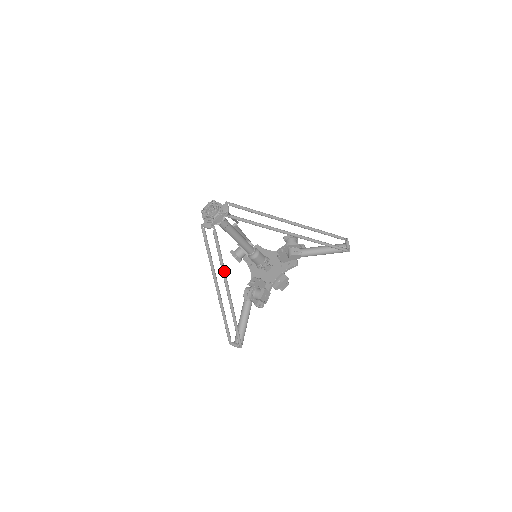
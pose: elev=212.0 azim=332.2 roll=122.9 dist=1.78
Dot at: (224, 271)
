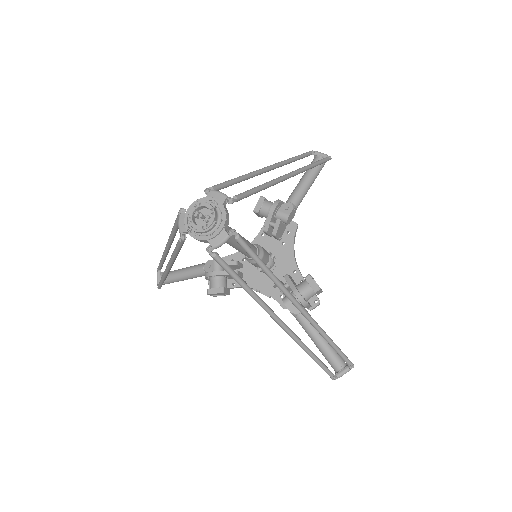
Dot at: (172, 261)
